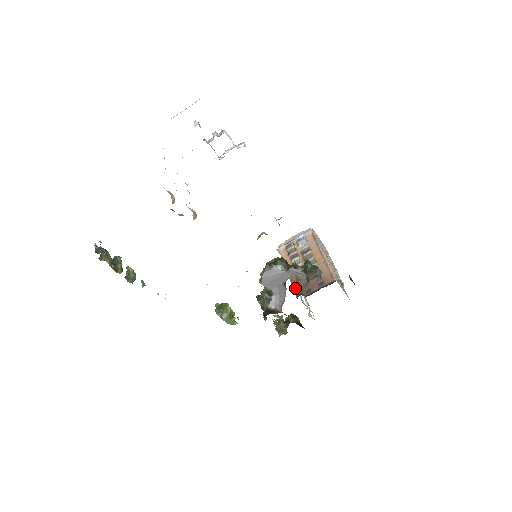
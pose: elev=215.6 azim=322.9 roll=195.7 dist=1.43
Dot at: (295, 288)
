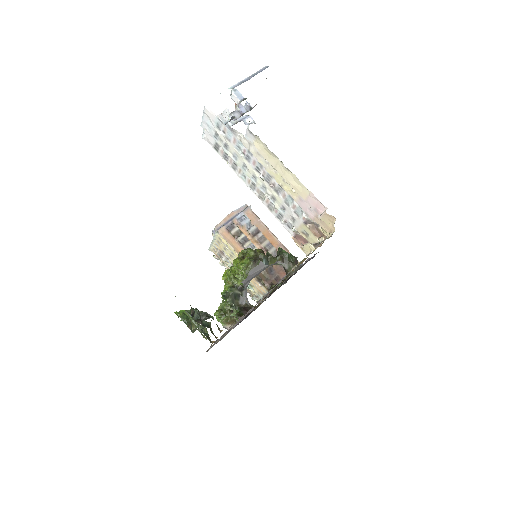
Dot at: (262, 277)
